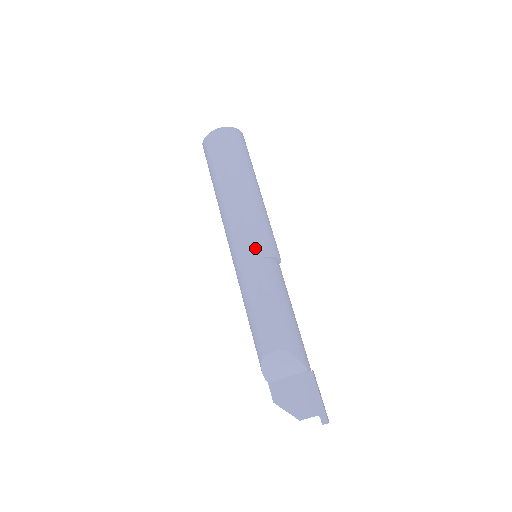
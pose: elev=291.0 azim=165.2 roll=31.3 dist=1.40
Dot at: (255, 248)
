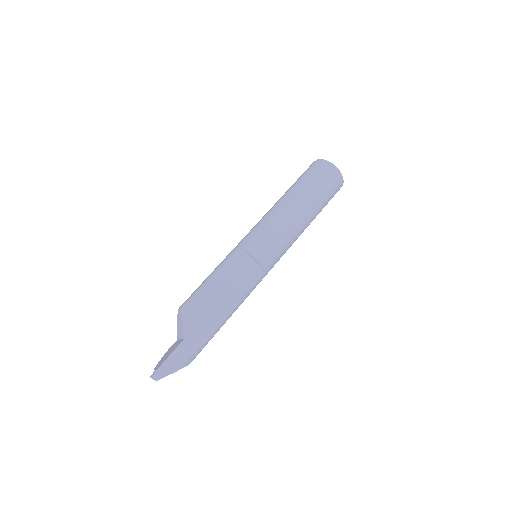
Dot at: (244, 241)
